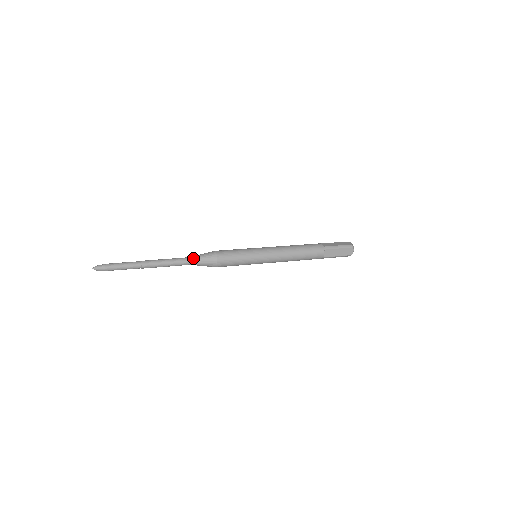
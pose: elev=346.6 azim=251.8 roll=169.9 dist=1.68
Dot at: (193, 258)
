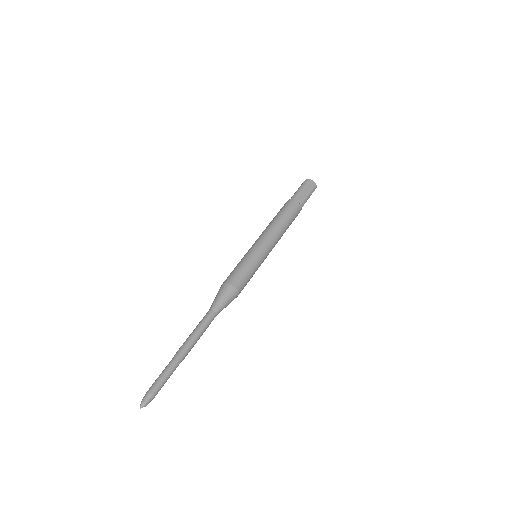
Dot at: (218, 310)
